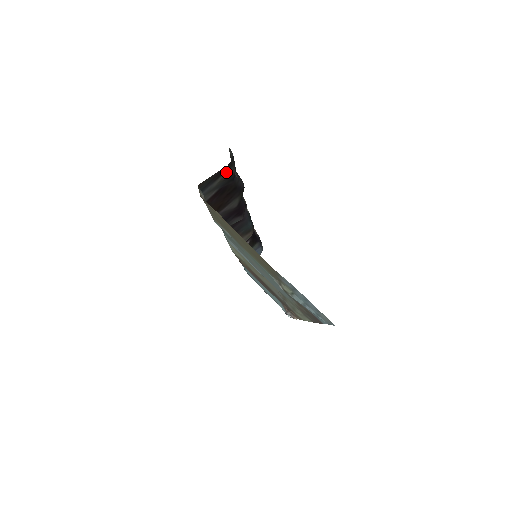
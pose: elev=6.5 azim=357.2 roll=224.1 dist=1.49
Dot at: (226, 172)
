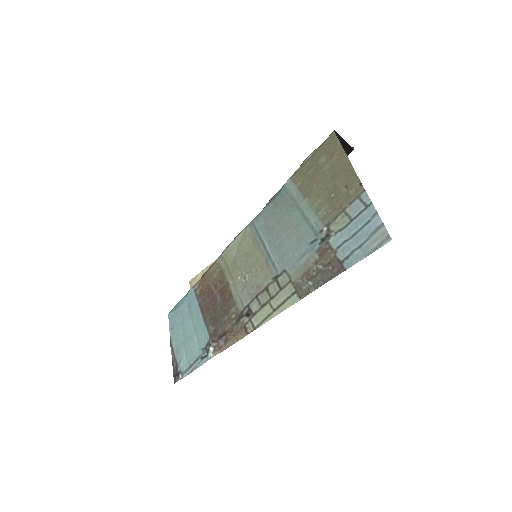
Dot at: occluded
